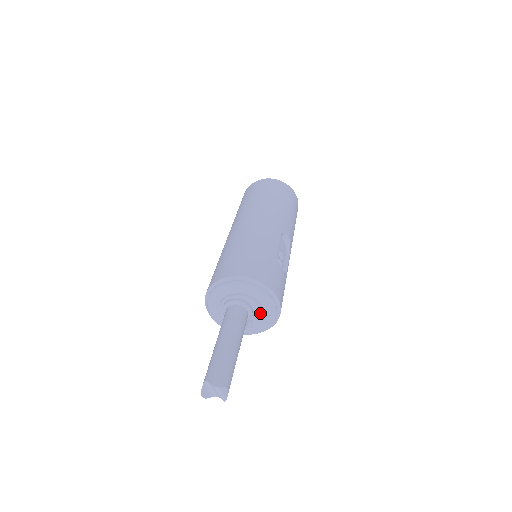
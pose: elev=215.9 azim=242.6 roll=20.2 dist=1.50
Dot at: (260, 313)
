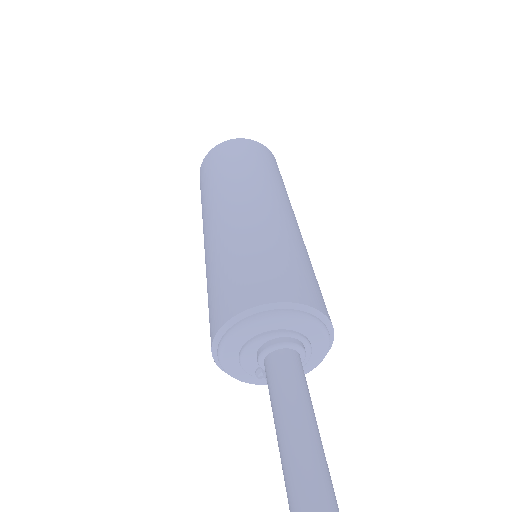
Dot at: occluded
